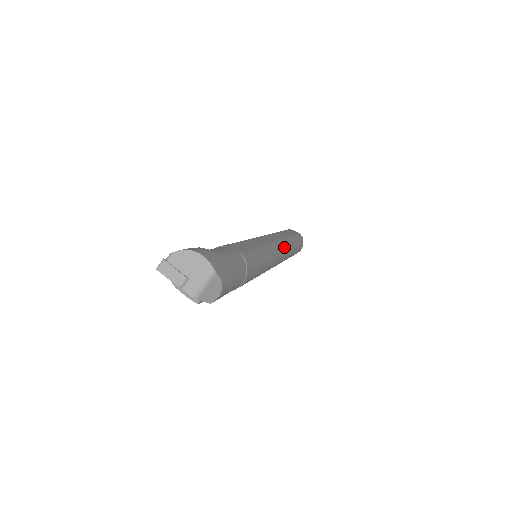
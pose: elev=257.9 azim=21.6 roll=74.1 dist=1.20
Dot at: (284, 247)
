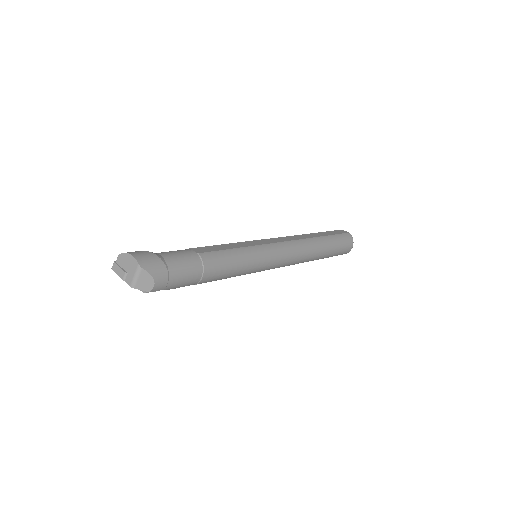
Dot at: (297, 246)
